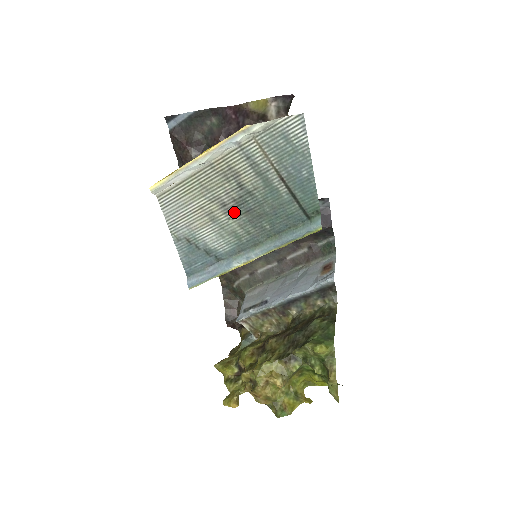
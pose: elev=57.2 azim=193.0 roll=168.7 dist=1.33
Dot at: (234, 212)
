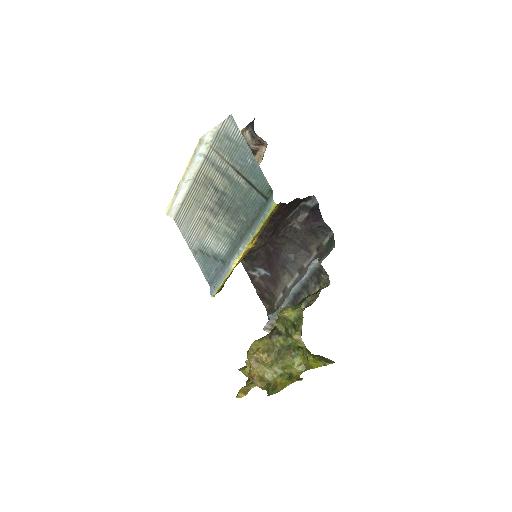
Dot at: (220, 214)
